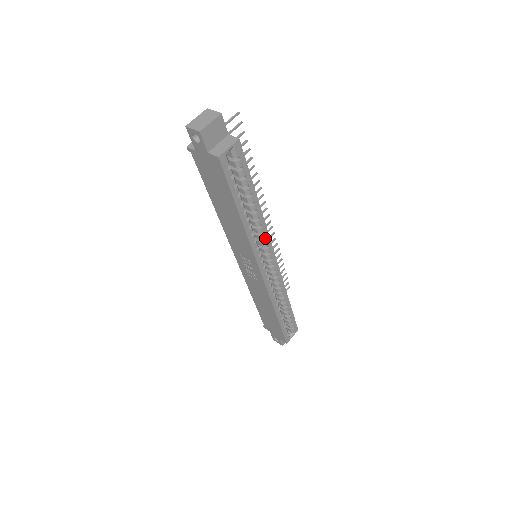
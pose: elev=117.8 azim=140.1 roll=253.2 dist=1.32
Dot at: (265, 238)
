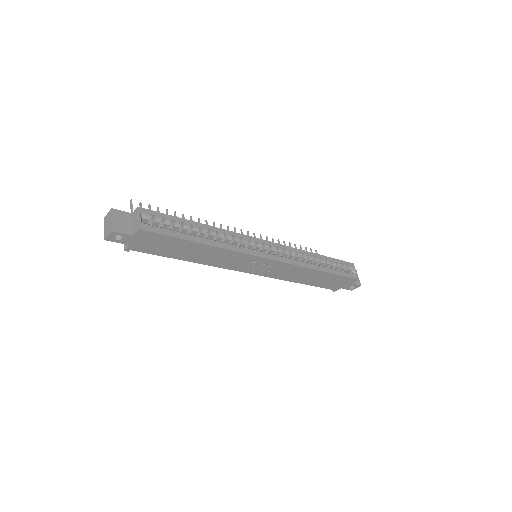
Dot at: (239, 238)
